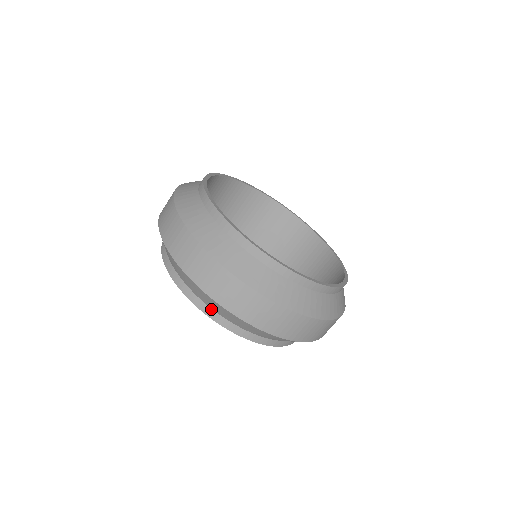
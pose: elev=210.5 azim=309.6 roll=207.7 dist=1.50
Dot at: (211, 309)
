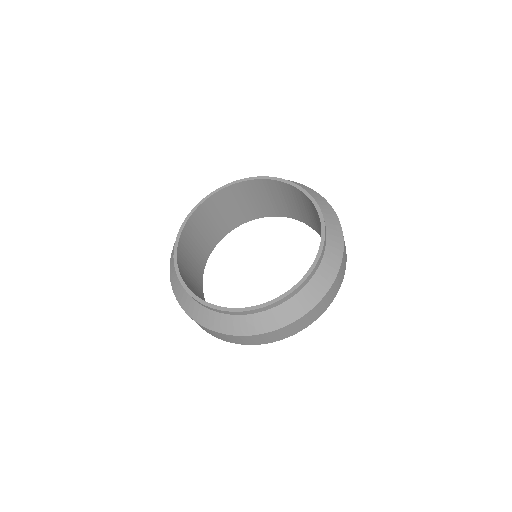
Dot at: occluded
